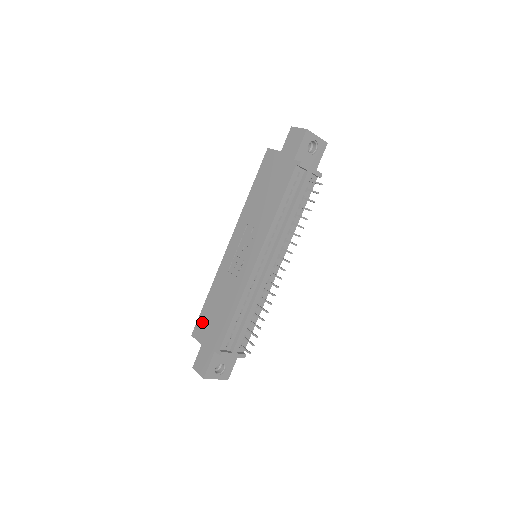
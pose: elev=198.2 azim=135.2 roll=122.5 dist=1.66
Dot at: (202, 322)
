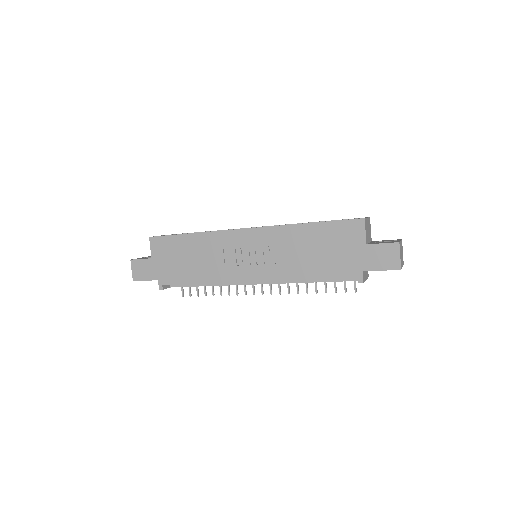
Dot at: (167, 244)
